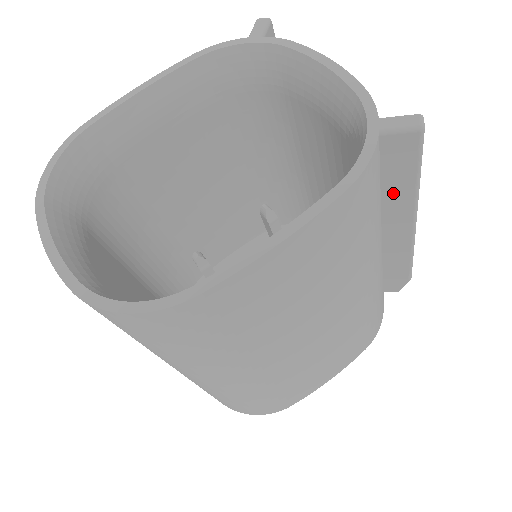
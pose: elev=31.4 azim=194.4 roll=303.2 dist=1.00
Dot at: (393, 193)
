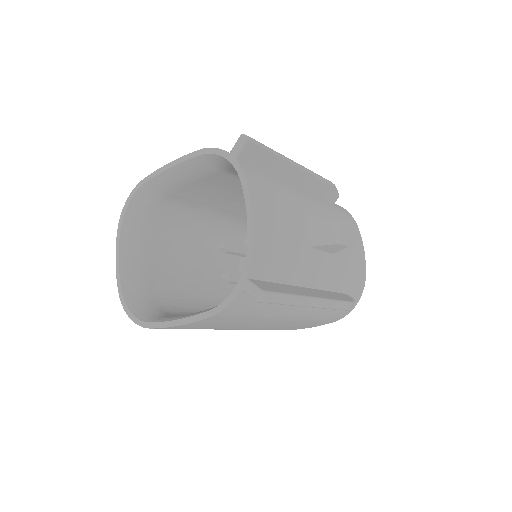
Dot at: occluded
